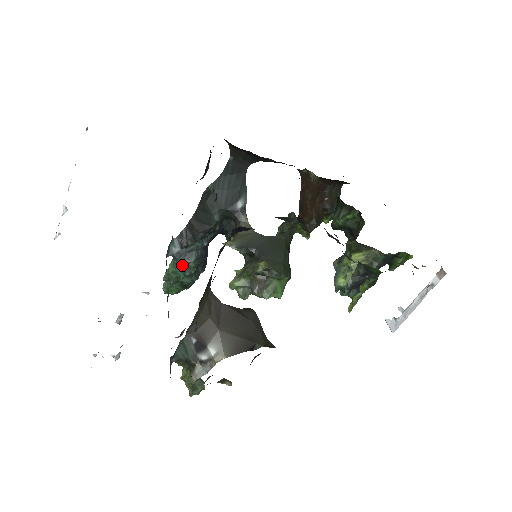
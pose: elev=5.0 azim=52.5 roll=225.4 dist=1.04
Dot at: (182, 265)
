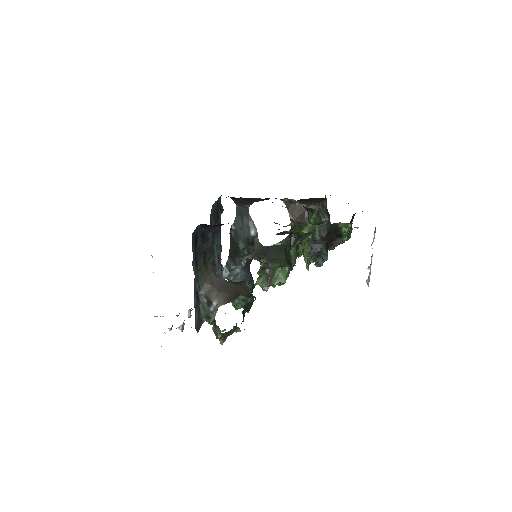
Dot at: occluded
